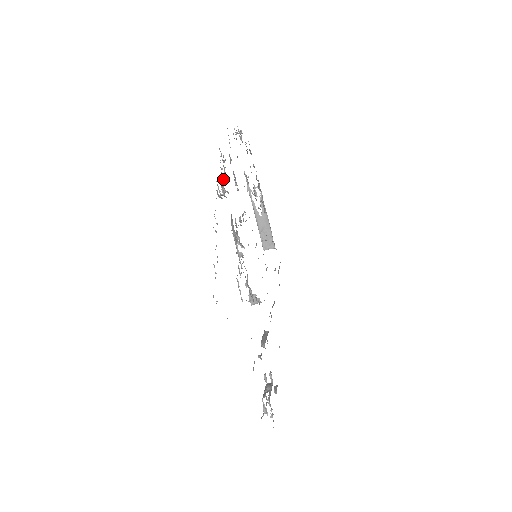
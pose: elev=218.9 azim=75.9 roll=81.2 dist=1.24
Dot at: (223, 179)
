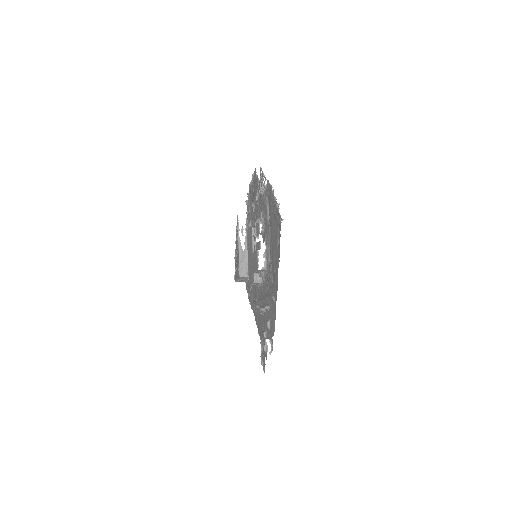
Dot at: occluded
